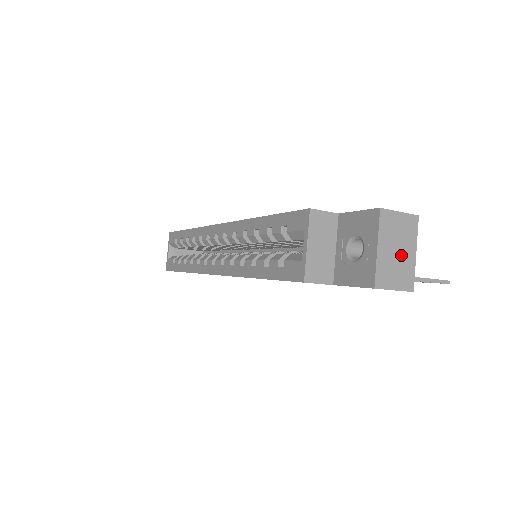
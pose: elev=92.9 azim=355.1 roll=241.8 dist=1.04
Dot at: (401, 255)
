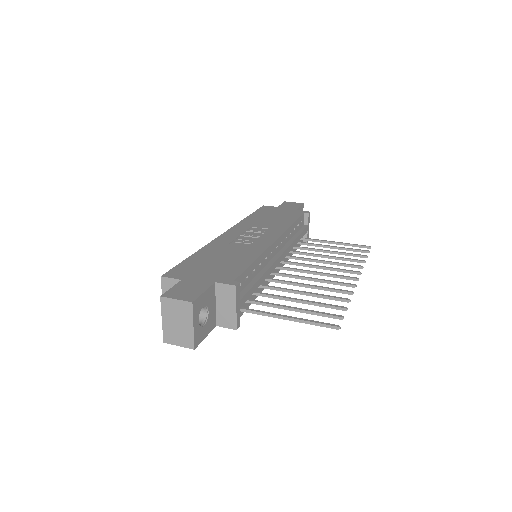
Dot at: (181, 326)
